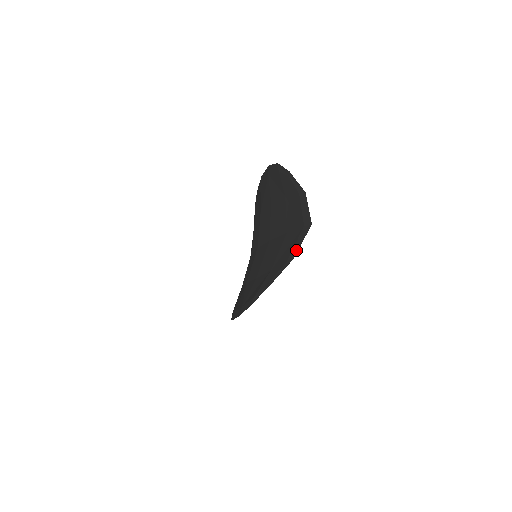
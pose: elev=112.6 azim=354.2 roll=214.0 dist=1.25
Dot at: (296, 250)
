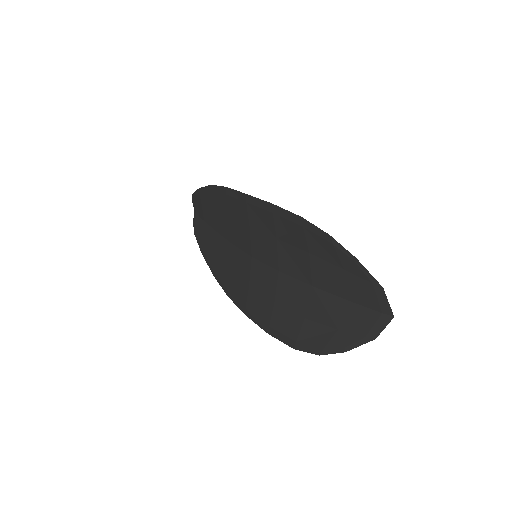
Dot at: (378, 333)
